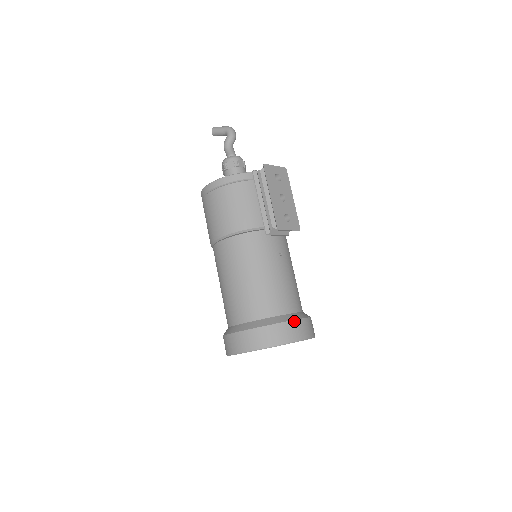
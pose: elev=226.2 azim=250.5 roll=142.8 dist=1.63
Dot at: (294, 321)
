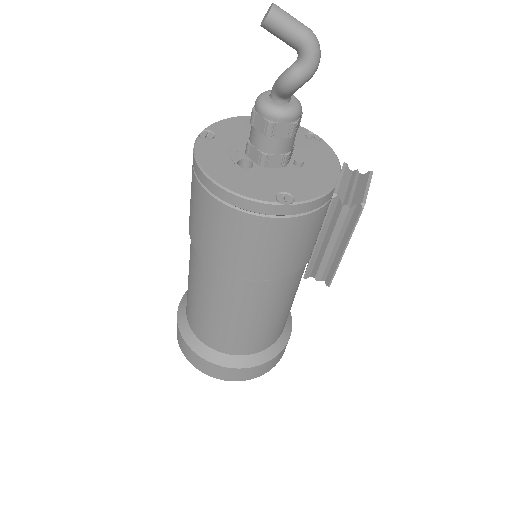
Dot at: occluded
